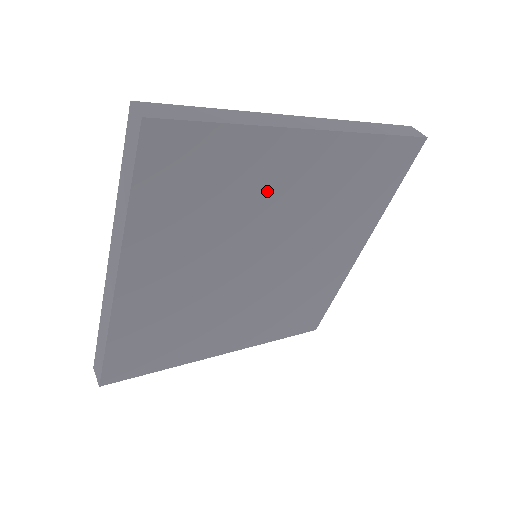
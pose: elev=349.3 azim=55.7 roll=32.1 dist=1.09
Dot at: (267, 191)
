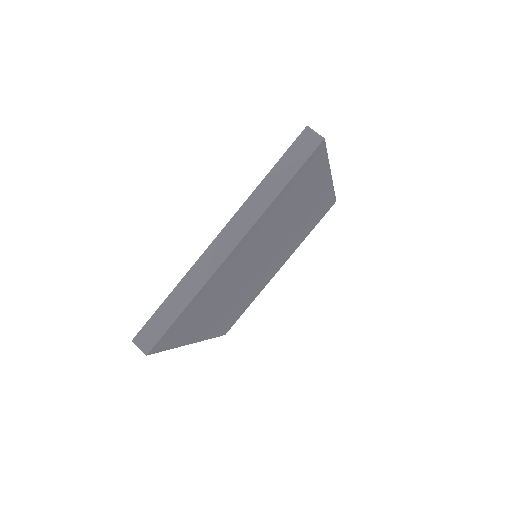
Dot at: (301, 207)
